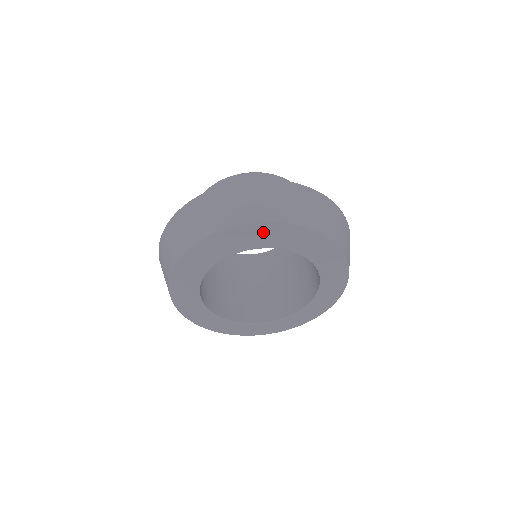
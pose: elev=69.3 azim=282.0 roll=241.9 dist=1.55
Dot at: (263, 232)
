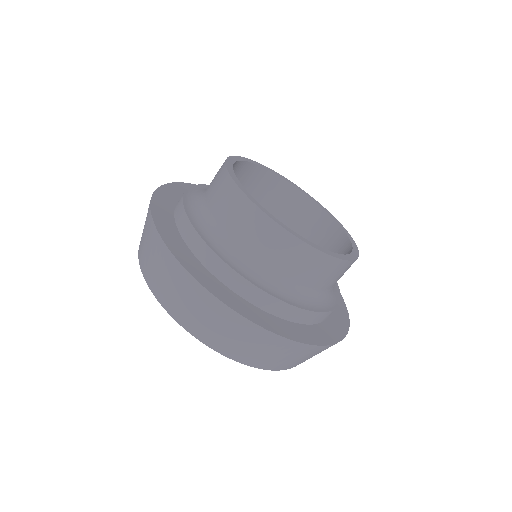
Dot at: occluded
